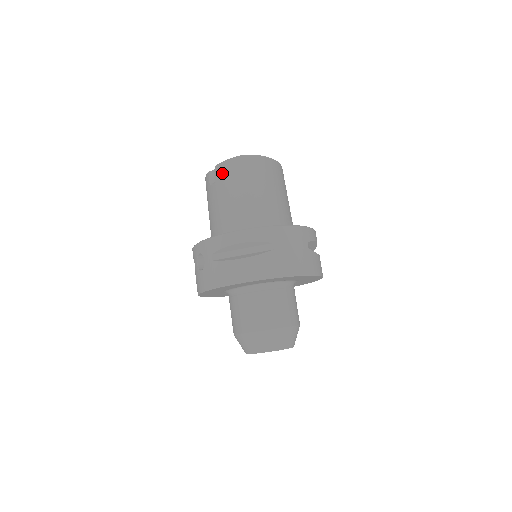
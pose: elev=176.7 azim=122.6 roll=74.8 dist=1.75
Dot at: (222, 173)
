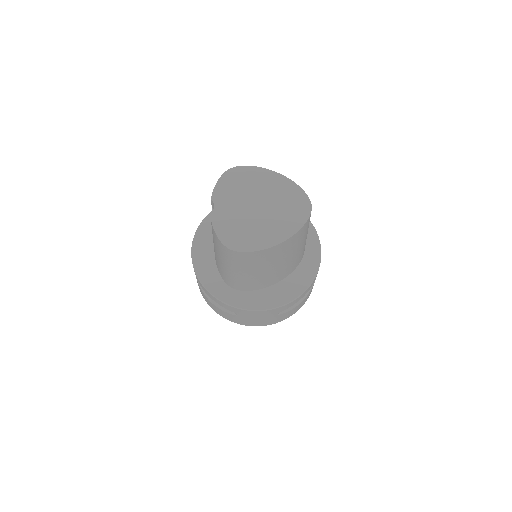
Dot at: (213, 232)
